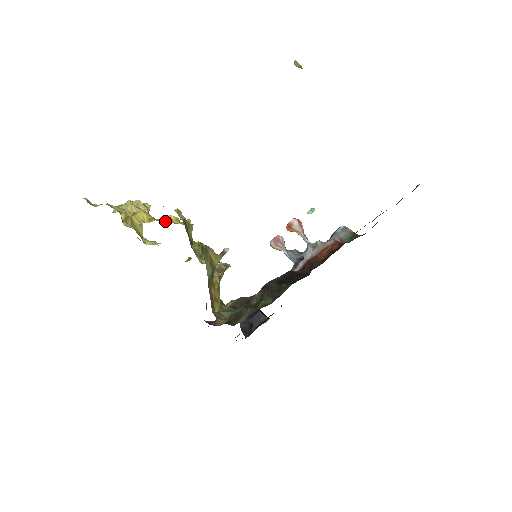
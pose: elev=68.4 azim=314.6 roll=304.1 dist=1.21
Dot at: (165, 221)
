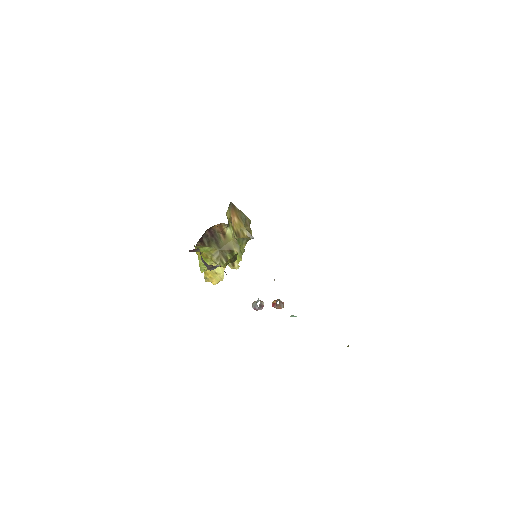
Dot at: occluded
